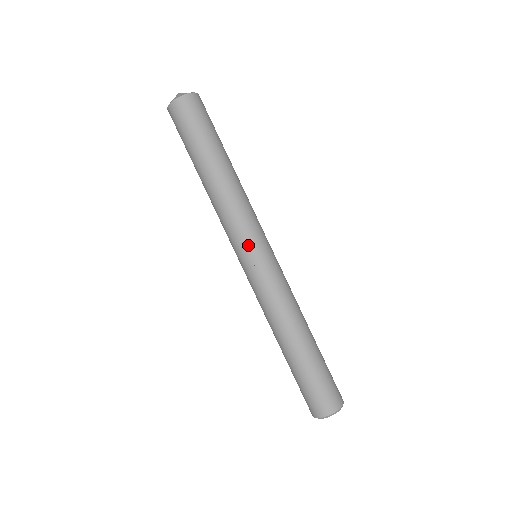
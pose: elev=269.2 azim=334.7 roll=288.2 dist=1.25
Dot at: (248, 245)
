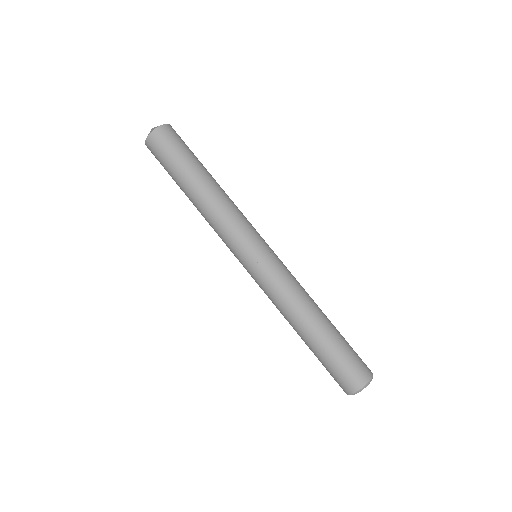
Dot at: (251, 242)
